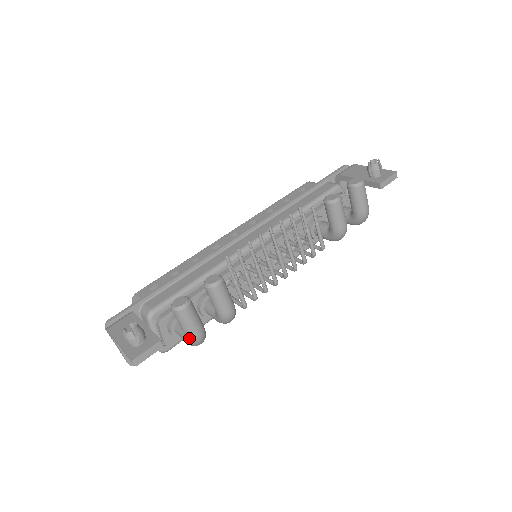
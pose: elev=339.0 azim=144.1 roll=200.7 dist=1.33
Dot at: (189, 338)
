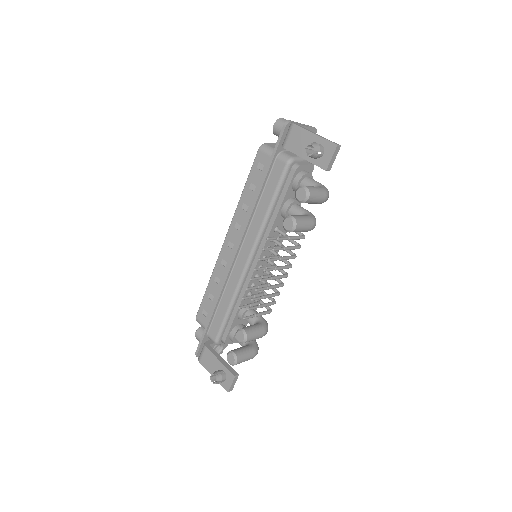
Dot at: occluded
